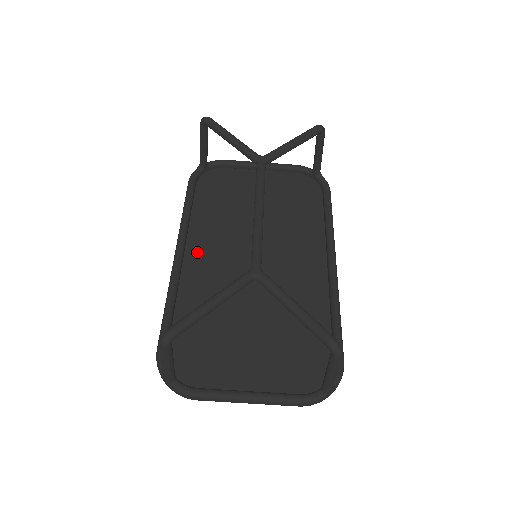
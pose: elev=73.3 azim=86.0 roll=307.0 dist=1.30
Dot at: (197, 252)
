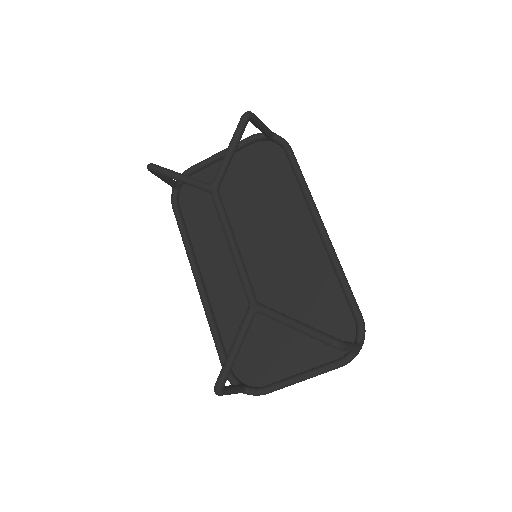
Dot at: (211, 272)
